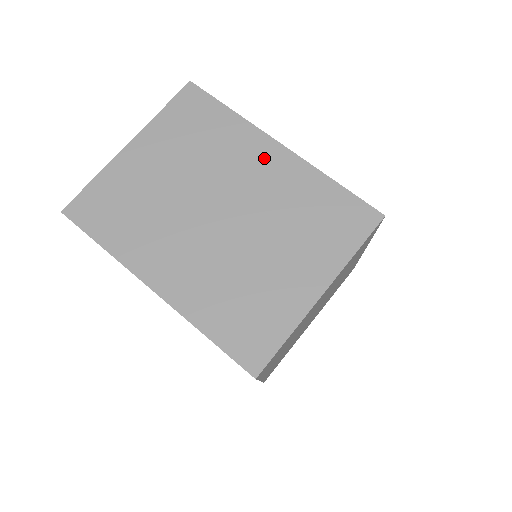
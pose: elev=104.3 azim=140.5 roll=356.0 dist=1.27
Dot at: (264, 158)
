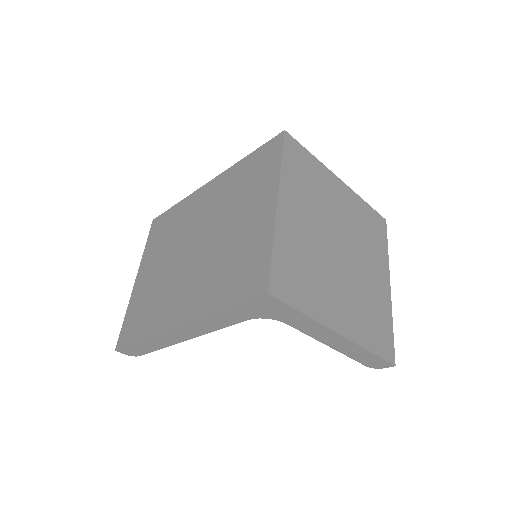
Dot at: (204, 197)
